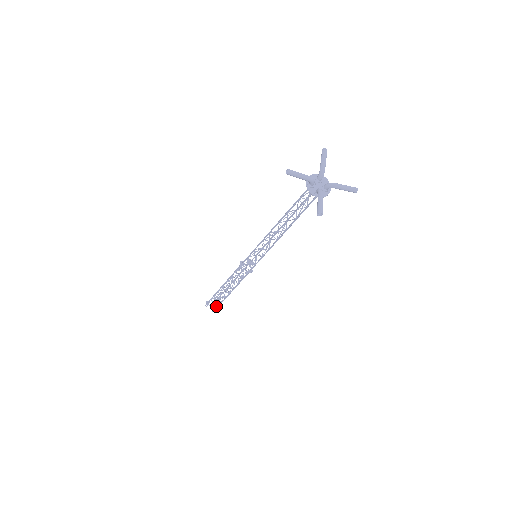
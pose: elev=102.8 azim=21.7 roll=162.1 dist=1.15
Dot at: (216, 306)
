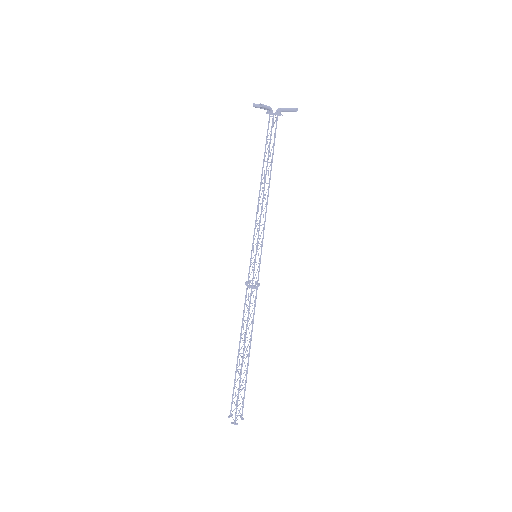
Dot at: (237, 416)
